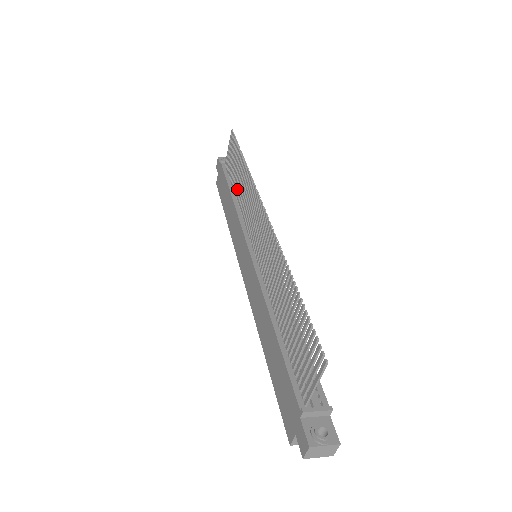
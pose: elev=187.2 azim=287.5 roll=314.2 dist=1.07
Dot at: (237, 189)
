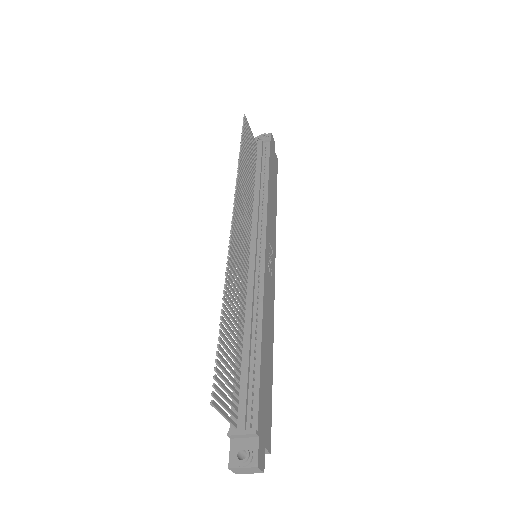
Dot at: (250, 181)
